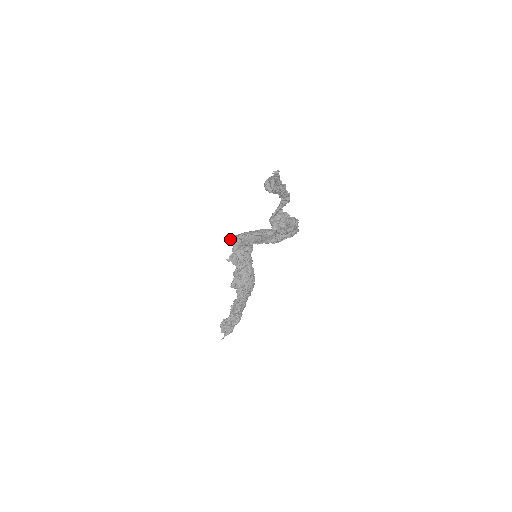
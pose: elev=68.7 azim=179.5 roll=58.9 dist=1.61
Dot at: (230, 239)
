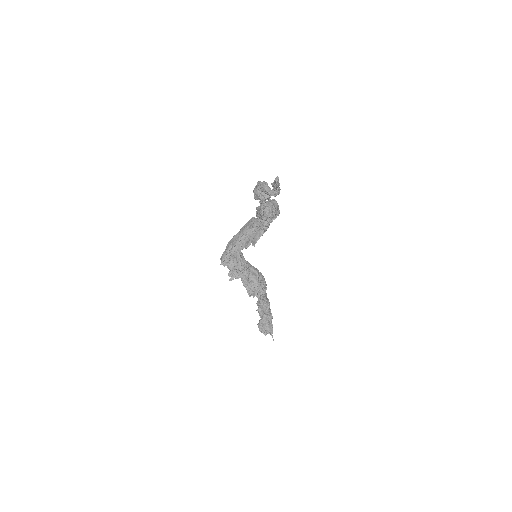
Dot at: (222, 262)
